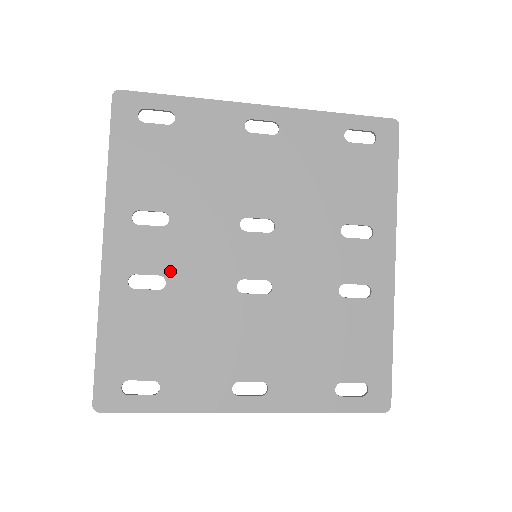
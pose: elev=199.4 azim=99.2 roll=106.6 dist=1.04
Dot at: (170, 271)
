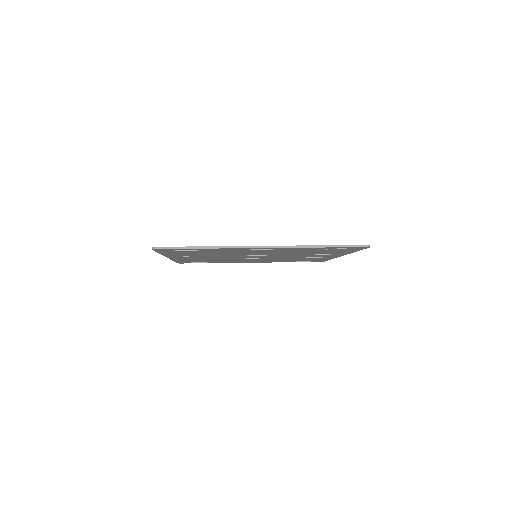
Dot at: (207, 258)
